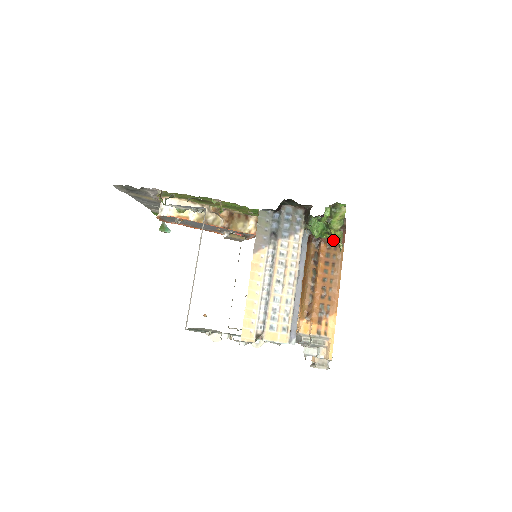
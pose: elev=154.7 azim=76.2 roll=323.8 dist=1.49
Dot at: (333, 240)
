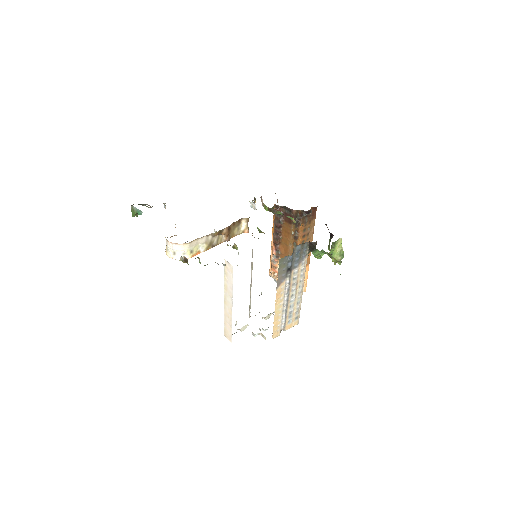
Dot at: (308, 217)
